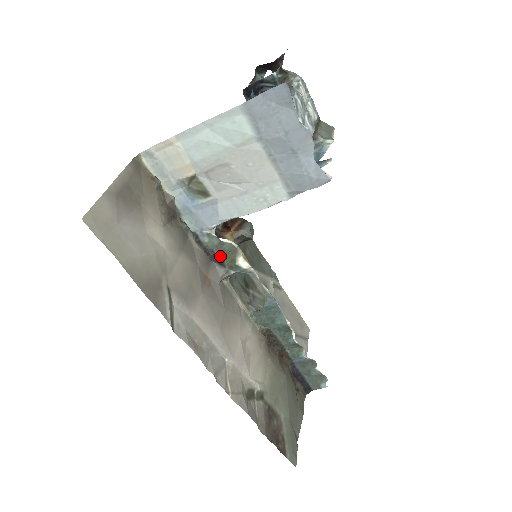
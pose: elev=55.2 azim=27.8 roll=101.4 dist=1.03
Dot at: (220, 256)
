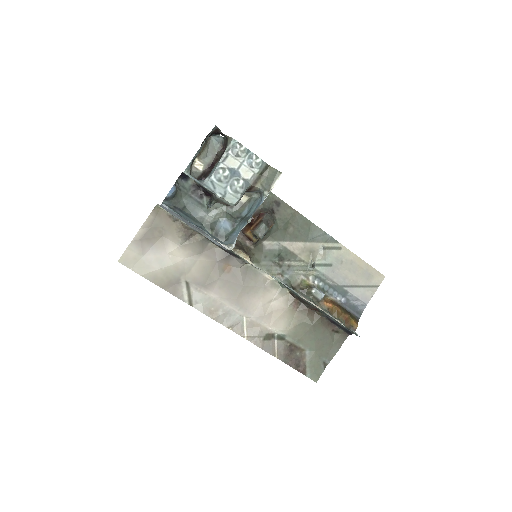
Dot at: (234, 253)
